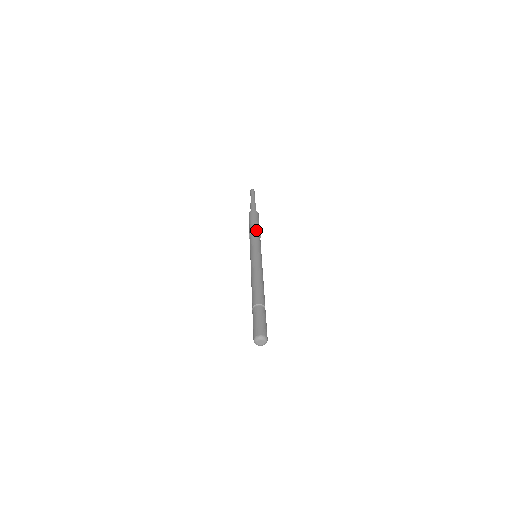
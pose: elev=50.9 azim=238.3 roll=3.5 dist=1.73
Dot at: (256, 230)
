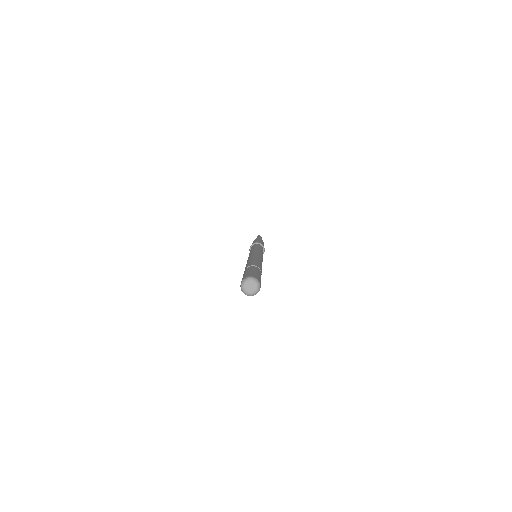
Dot at: (251, 245)
